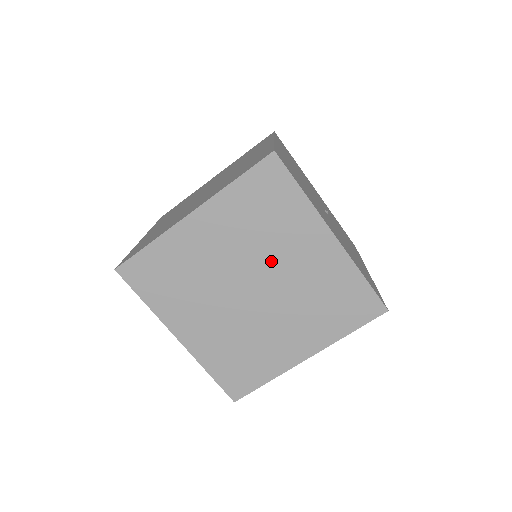
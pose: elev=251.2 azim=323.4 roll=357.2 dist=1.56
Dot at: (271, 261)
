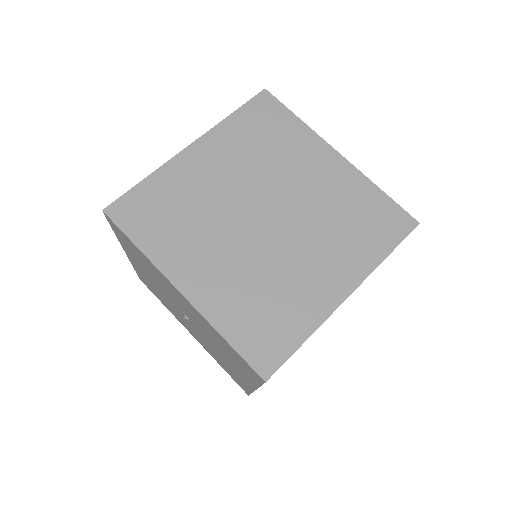
Dot at: occluded
